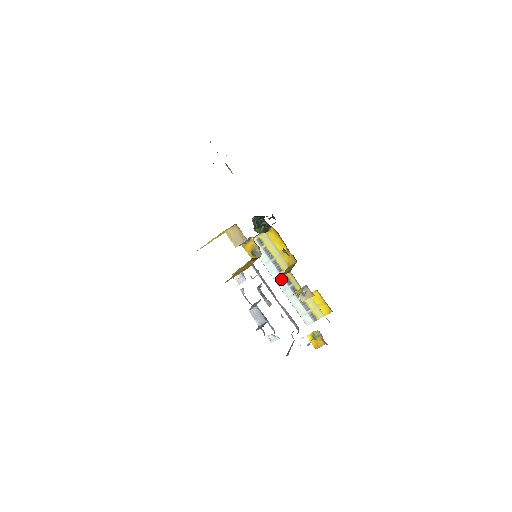
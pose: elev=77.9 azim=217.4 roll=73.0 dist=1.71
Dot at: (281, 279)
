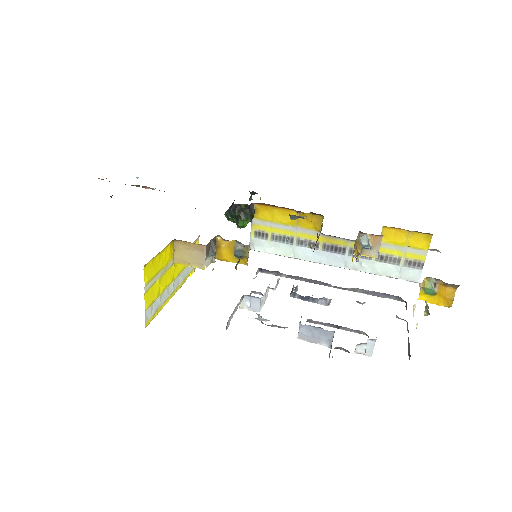
Dot at: (328, 255)
